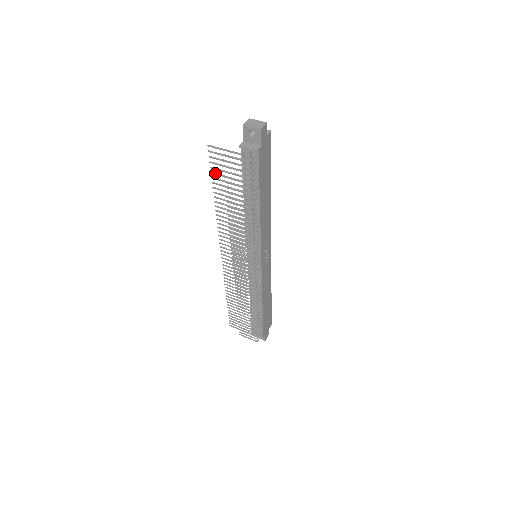
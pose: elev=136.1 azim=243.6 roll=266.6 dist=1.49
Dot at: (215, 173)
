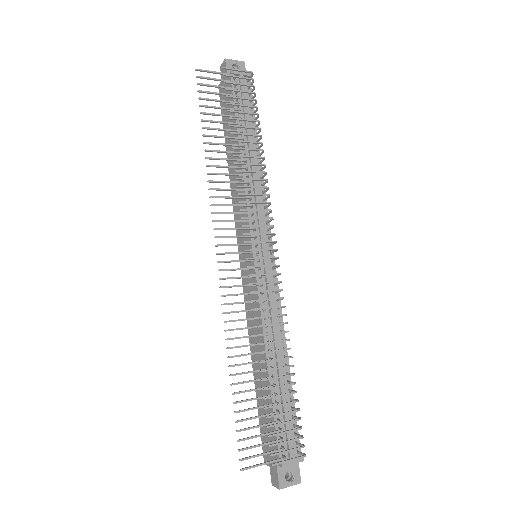
Dot at: (205, 105)
